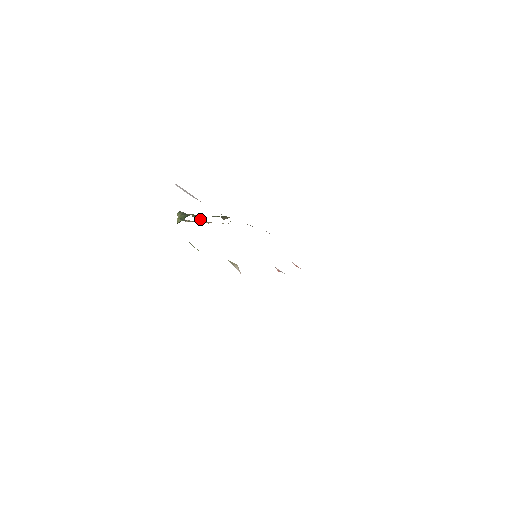
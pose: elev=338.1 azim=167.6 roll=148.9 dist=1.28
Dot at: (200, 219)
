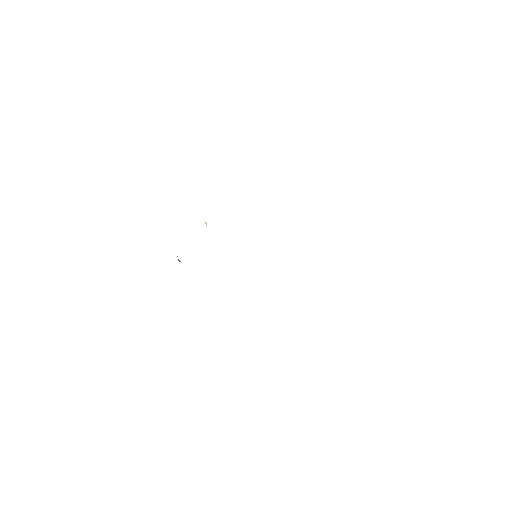
Dot at: occluded
